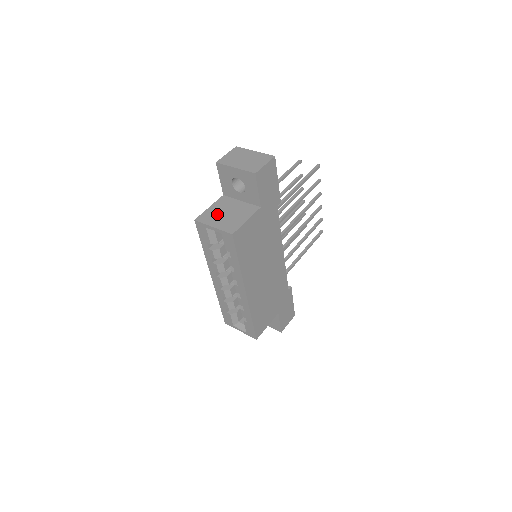
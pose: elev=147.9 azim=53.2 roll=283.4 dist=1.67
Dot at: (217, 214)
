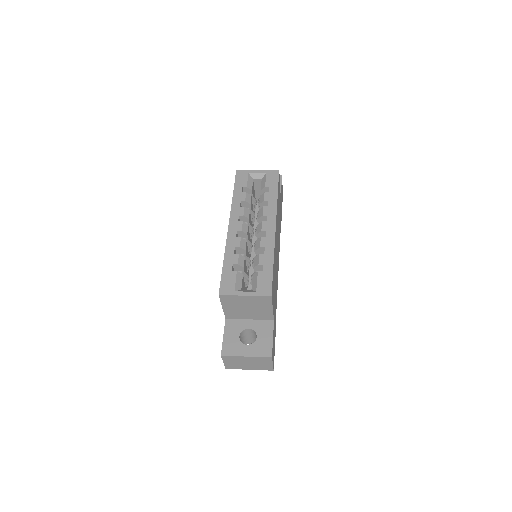
Dot at: occluded
